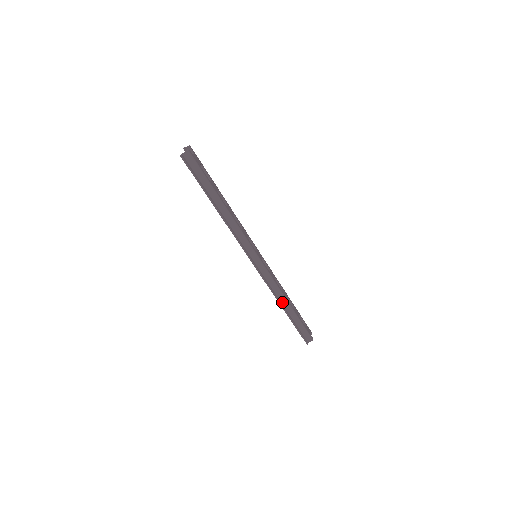
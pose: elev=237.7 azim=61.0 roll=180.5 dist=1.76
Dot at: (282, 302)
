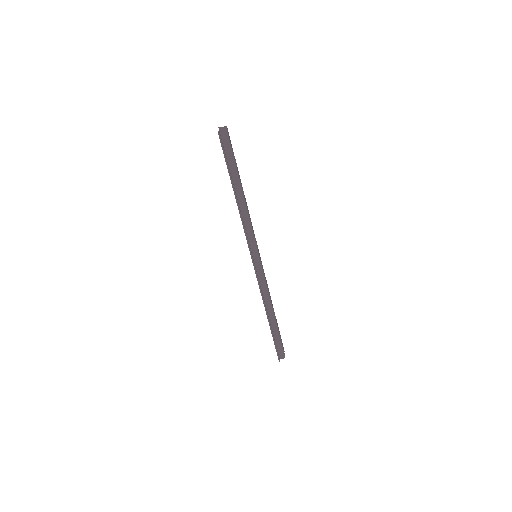
Dot at: (268, 310)
